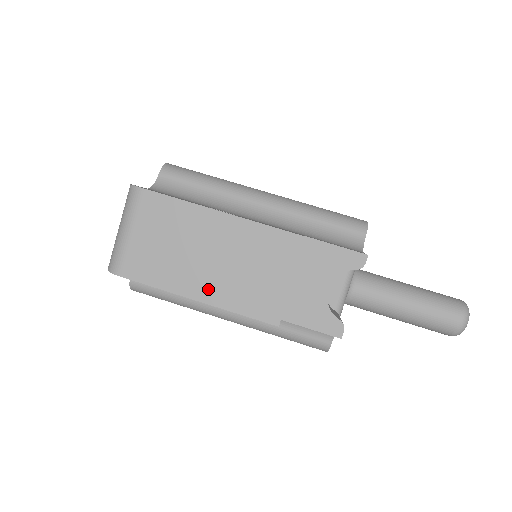
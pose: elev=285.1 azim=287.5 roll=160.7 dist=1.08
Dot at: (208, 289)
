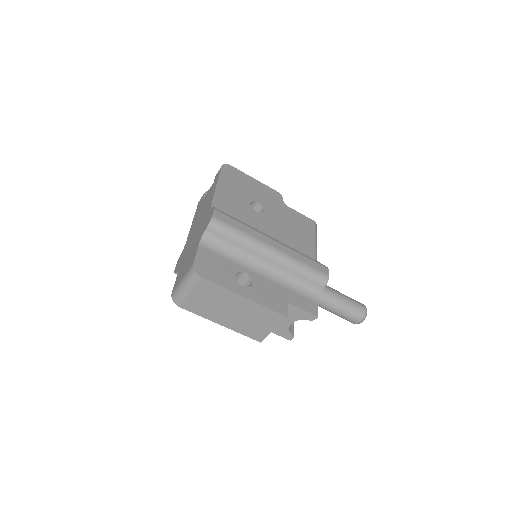
Dot at: (228, 323)
